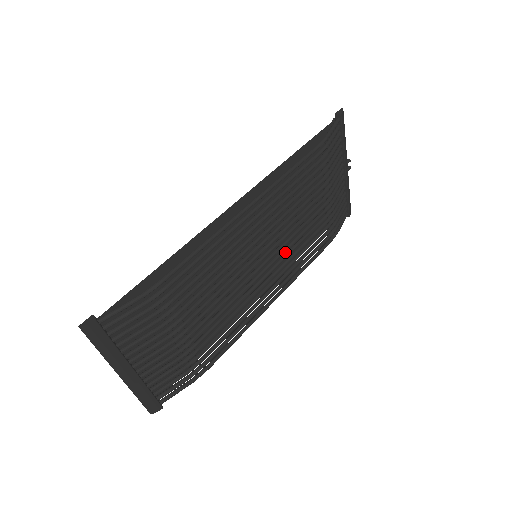
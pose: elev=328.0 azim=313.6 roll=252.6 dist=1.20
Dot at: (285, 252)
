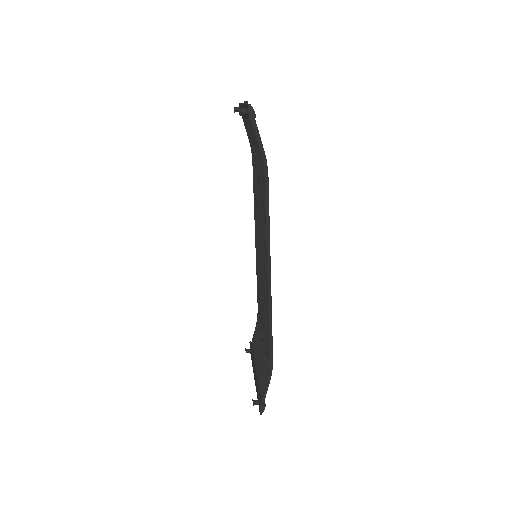
Dot at: occluded
